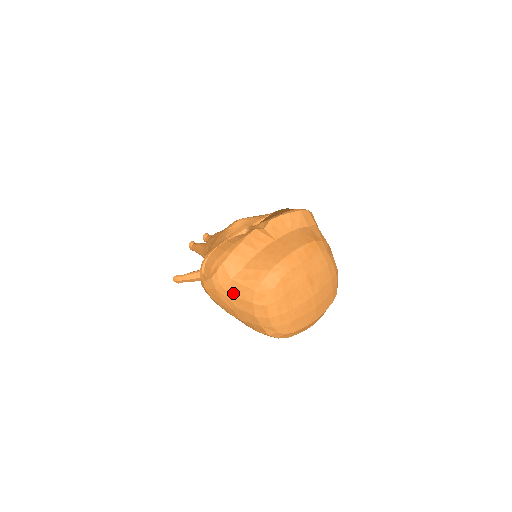
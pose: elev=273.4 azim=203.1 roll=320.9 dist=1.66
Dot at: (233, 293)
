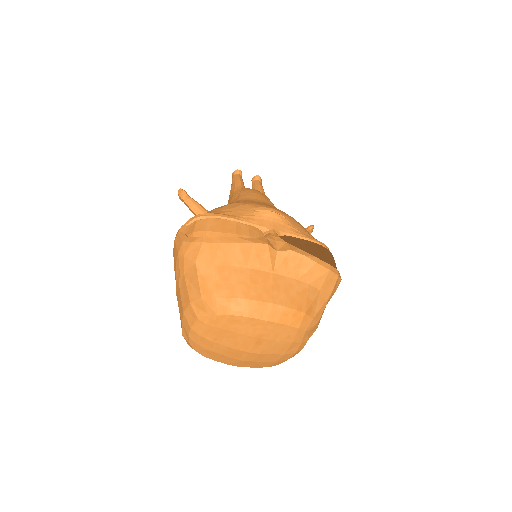
Dot at: (186, 274)
